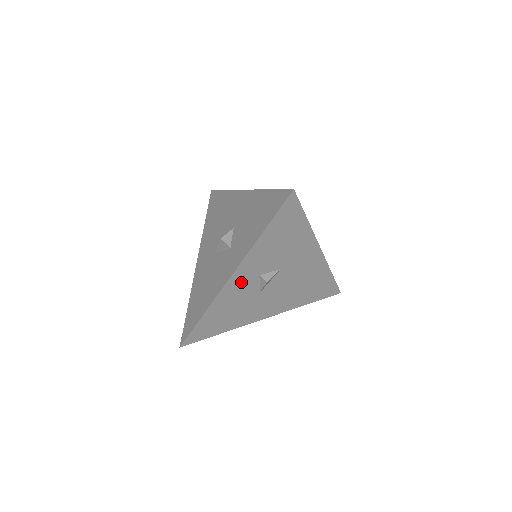
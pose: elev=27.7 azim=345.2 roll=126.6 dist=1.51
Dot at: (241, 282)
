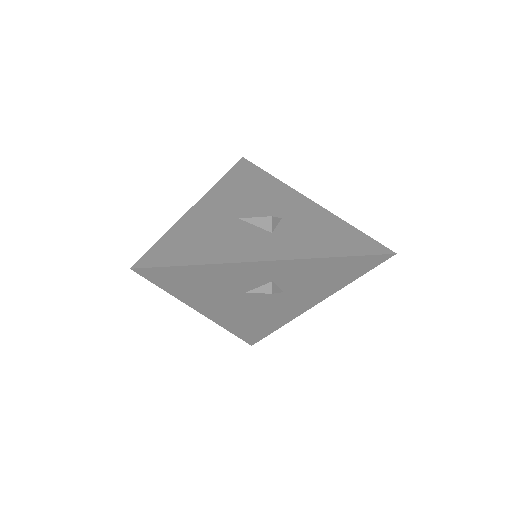
Dot at: (259, 272)
